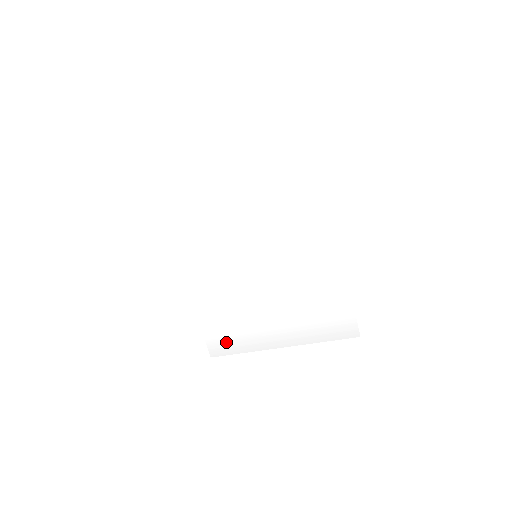
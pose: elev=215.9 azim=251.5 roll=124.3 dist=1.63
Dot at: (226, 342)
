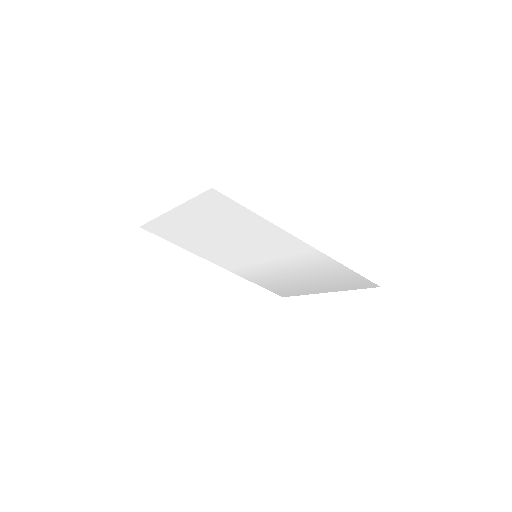
Dot at: (284, 291)
